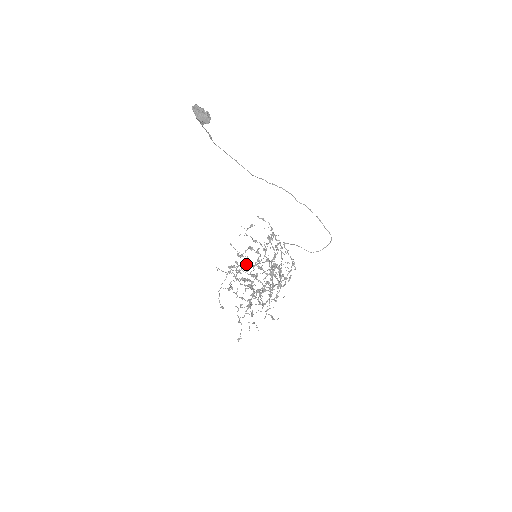
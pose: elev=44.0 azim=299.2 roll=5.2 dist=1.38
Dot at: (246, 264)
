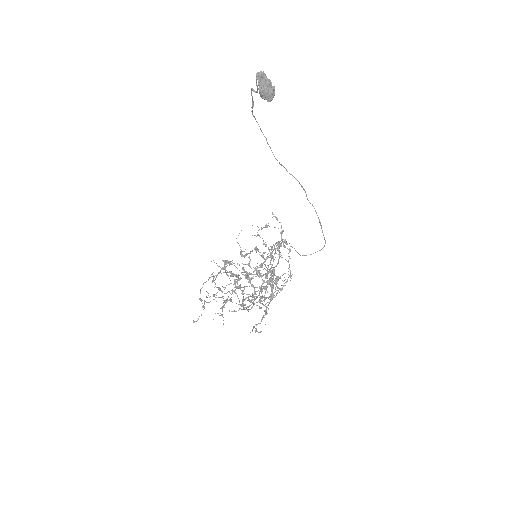
Dot at: (245, 264)
